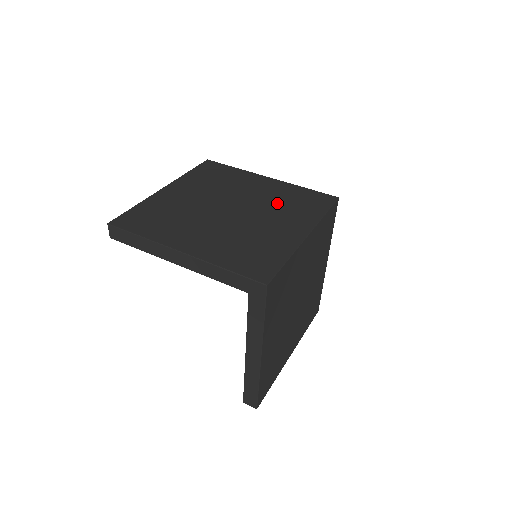
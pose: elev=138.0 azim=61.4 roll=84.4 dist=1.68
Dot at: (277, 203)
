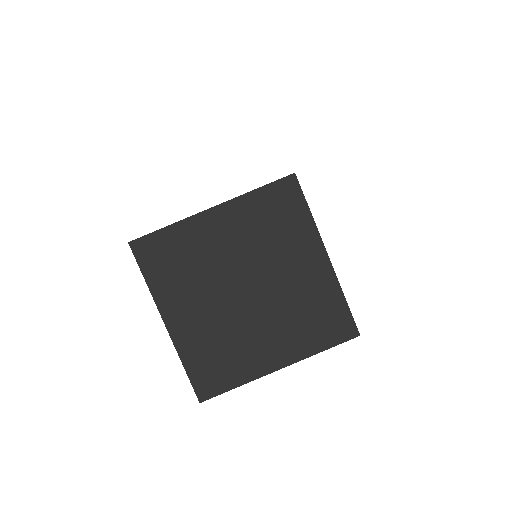
Dot at: occluded
